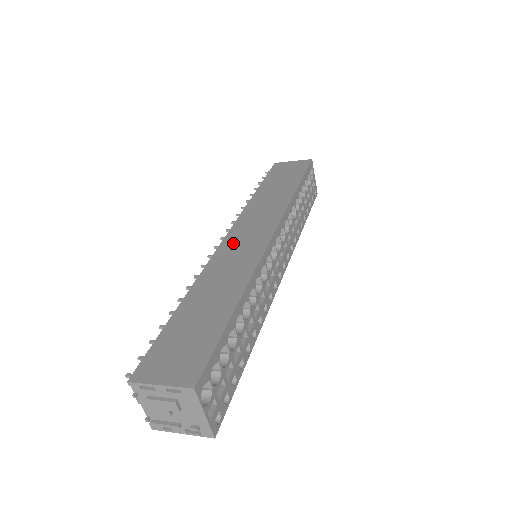
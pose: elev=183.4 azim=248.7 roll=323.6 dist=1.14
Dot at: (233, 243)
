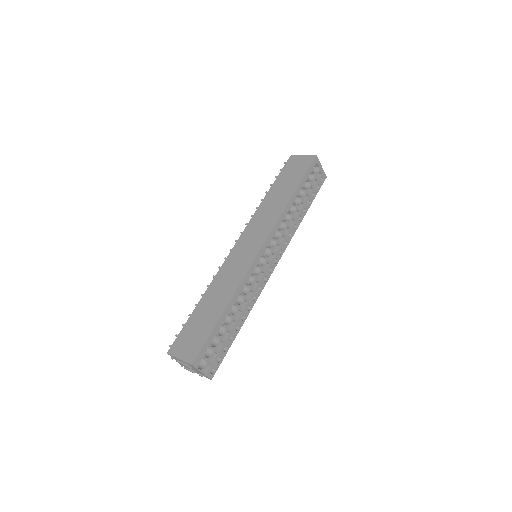
Dot at: (237, 253)
